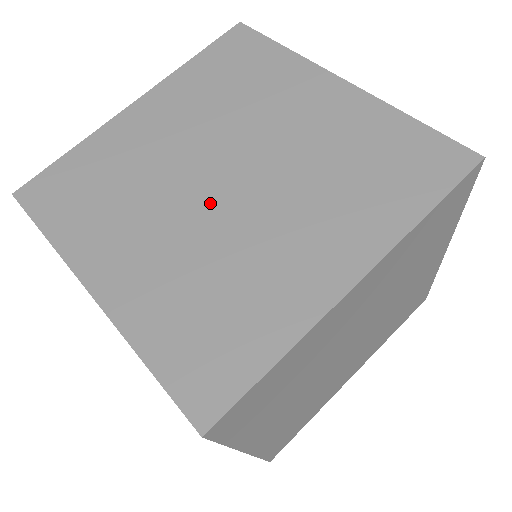
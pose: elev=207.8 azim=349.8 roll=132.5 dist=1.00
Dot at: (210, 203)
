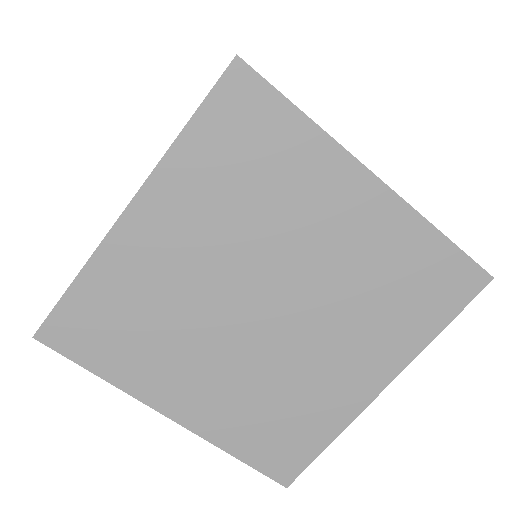
Dot at: occluded
